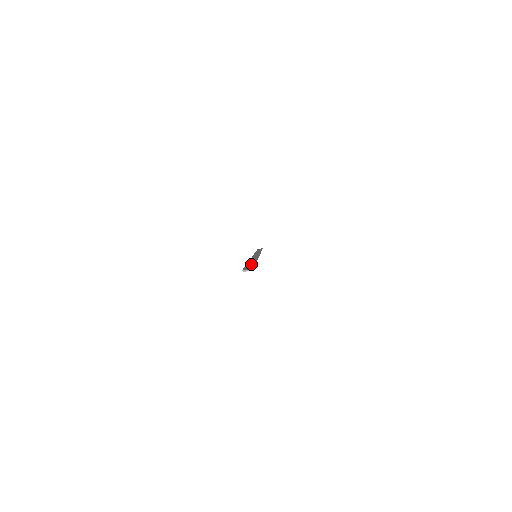
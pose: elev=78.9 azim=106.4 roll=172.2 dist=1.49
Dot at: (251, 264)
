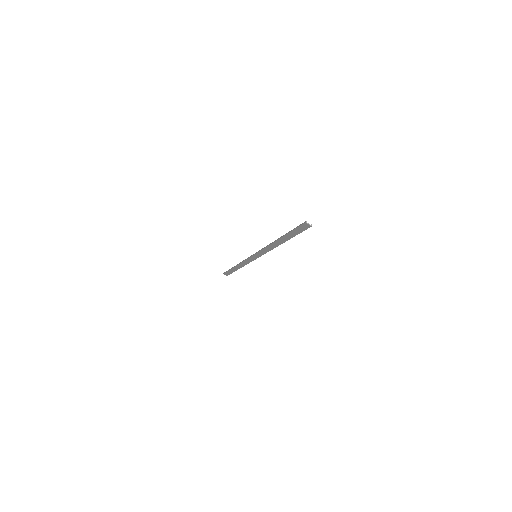
Dot at: (292, 234)
